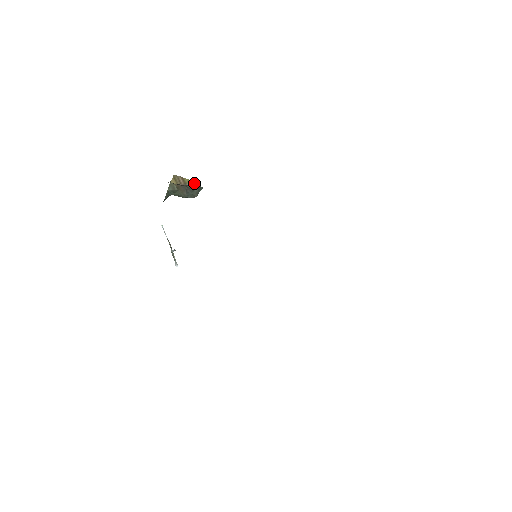
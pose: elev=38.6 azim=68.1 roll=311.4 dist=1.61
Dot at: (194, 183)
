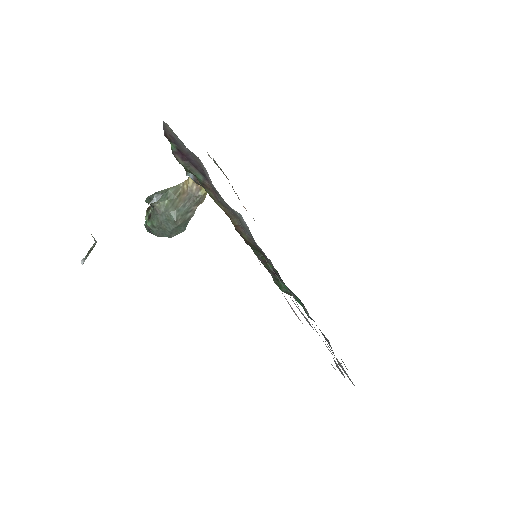
Dot at: (202, 200)
